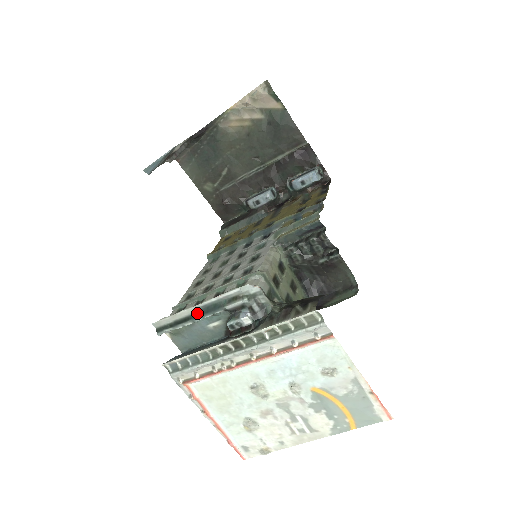
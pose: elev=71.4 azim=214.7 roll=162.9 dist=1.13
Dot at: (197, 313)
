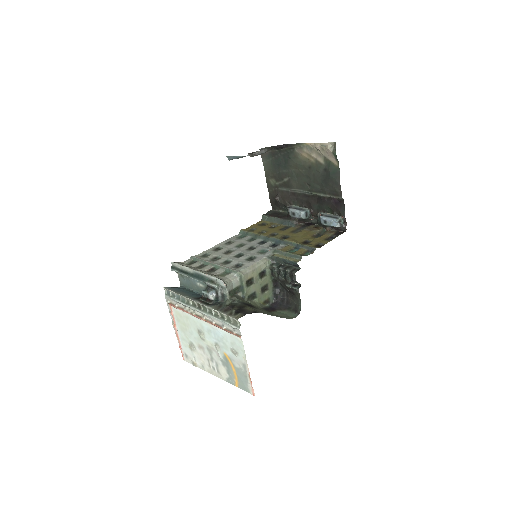
Dot at: (193, 274)
